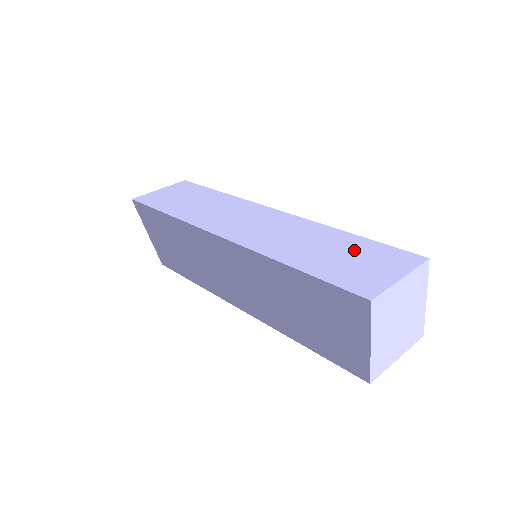
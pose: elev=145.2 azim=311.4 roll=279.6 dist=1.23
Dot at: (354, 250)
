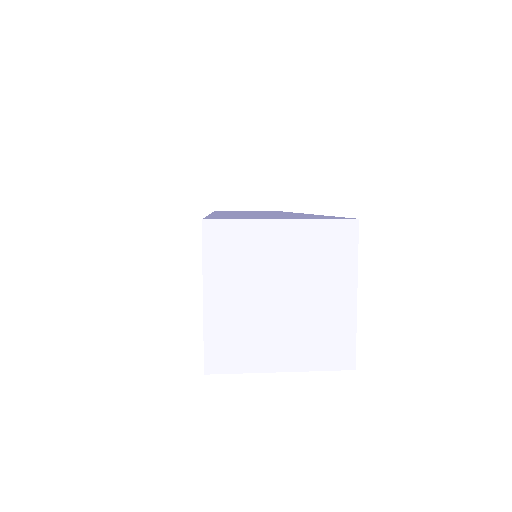
Dot at: (293, 216)
